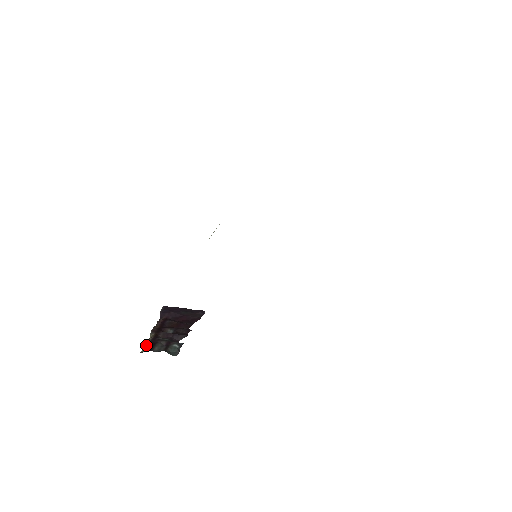
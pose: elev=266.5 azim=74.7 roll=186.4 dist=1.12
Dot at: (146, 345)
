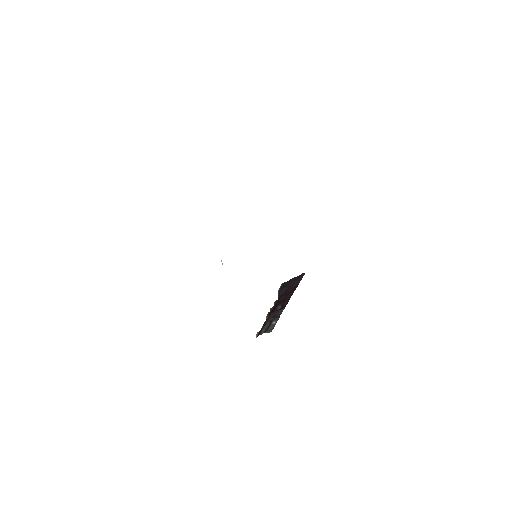
Dot at: (259, 331)
